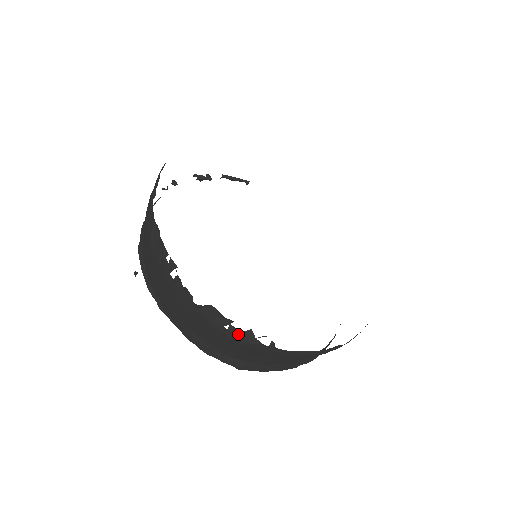
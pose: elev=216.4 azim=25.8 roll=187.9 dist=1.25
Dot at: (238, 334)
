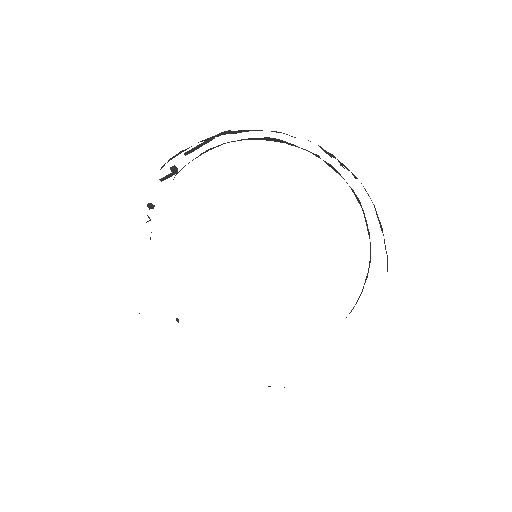
Dot at: occluded
